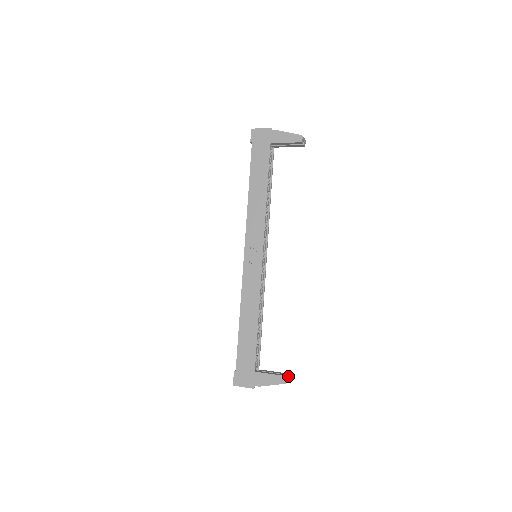
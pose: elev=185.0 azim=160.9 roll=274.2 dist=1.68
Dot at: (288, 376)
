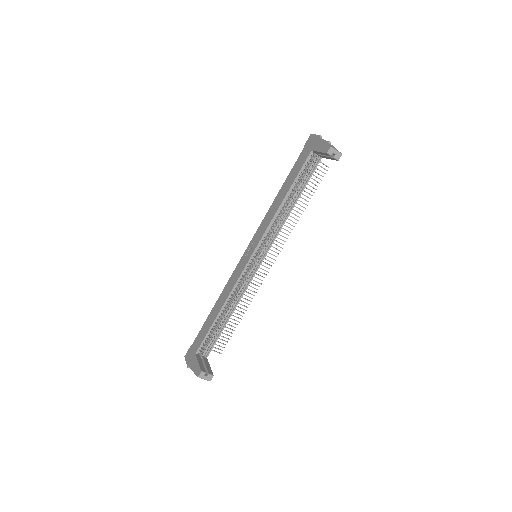
Dot at: (208, 374)
